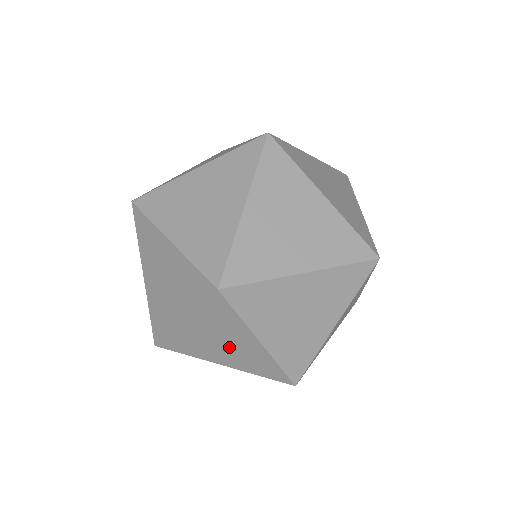
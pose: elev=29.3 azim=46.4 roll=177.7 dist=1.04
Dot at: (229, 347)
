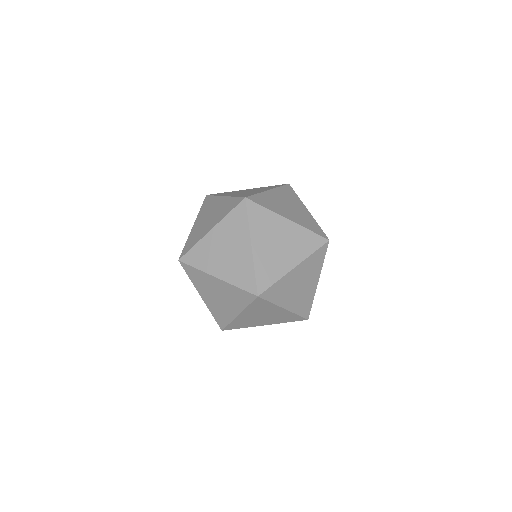
Dot at: (220, 300)
